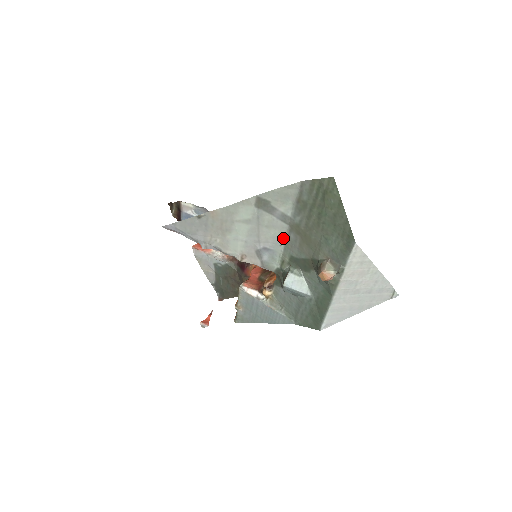
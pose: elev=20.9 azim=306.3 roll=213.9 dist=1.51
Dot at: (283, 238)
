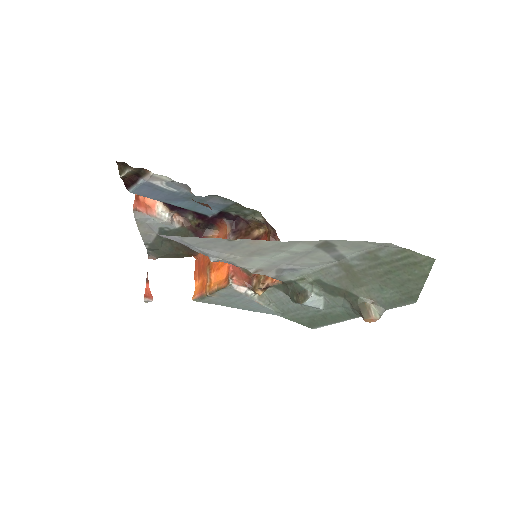
Dot at: (320, 266)
